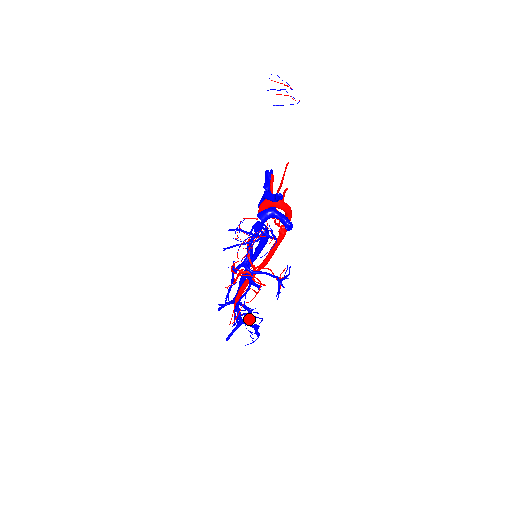
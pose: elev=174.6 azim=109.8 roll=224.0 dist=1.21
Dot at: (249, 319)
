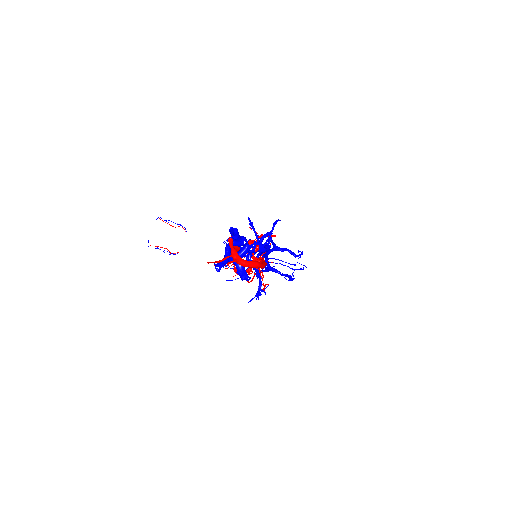
Dot at: occluded
